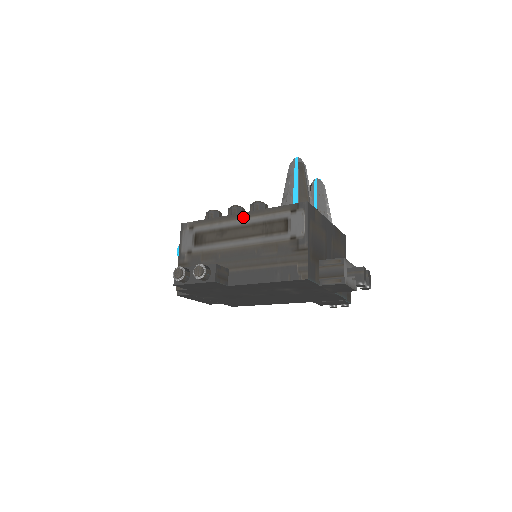
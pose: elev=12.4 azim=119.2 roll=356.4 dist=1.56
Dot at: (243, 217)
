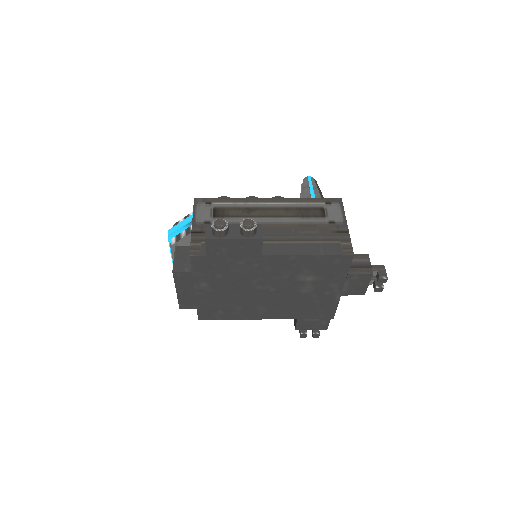
Dot at: (273, 201)
